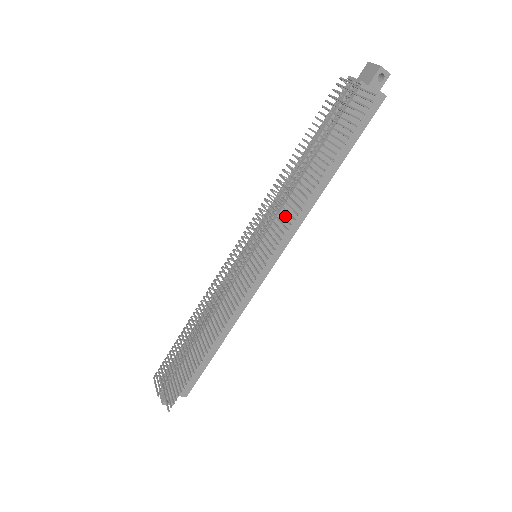
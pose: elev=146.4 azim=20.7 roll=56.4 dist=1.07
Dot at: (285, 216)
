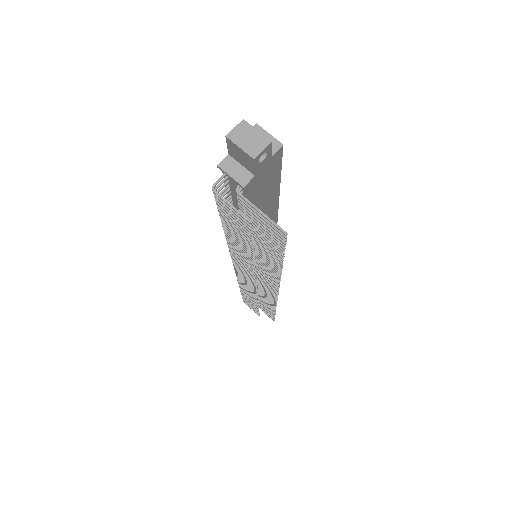
Dot at: occluded
